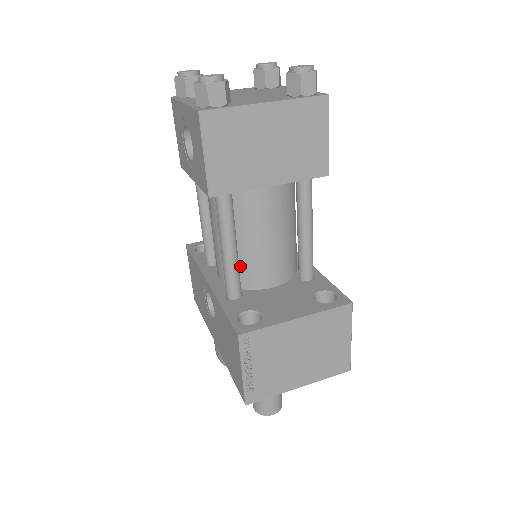
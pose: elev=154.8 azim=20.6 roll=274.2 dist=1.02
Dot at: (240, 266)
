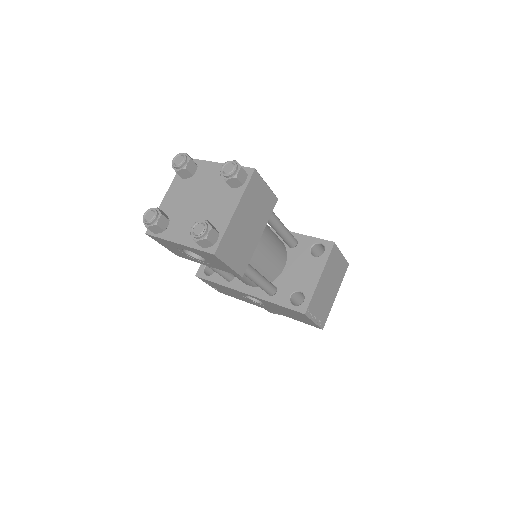
Dot at: occluded
